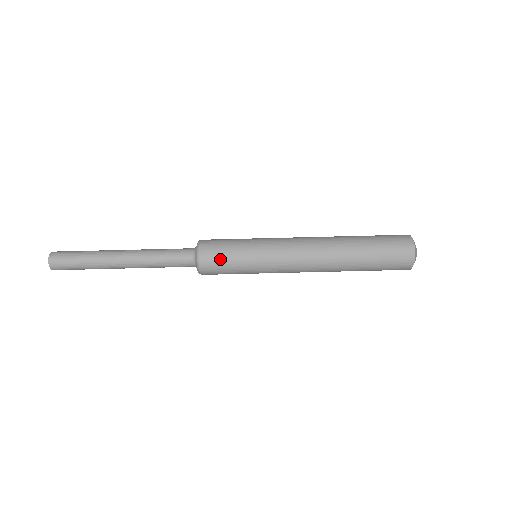
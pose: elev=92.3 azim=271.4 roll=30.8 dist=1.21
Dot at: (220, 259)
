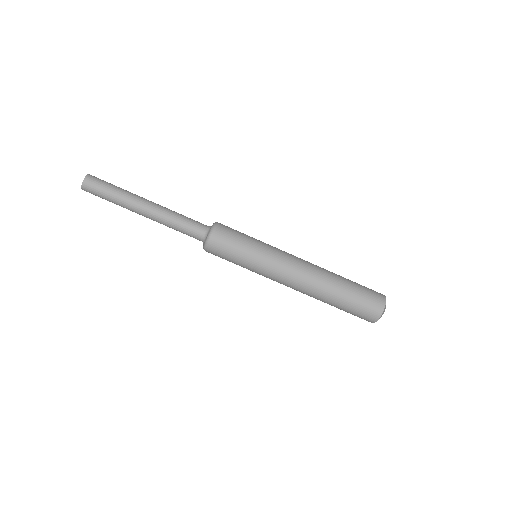
Dot at: (228, 242)
